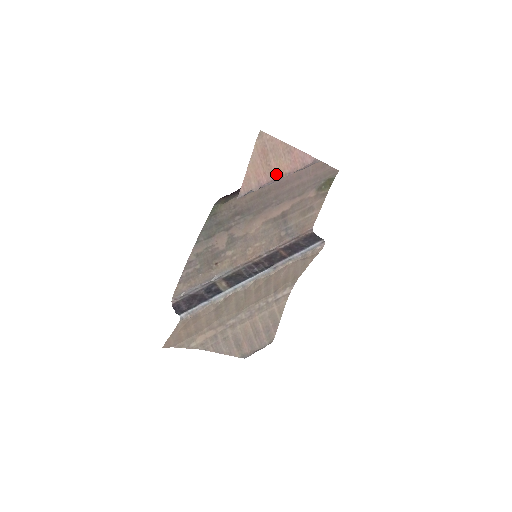
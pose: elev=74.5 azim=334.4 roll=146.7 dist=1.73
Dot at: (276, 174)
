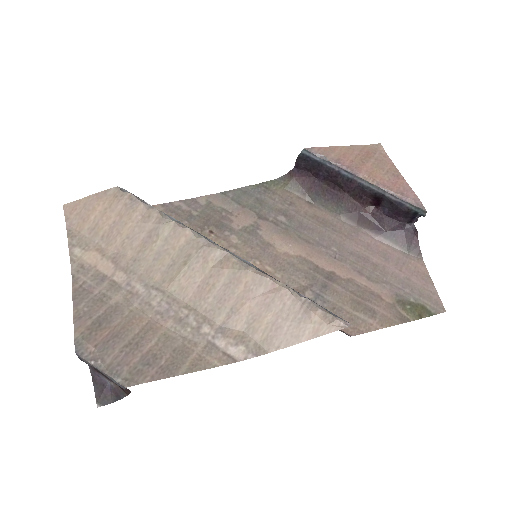
Dot at: (363, 172)
